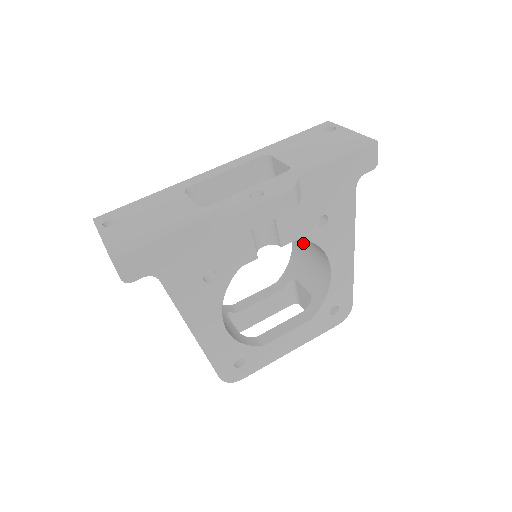
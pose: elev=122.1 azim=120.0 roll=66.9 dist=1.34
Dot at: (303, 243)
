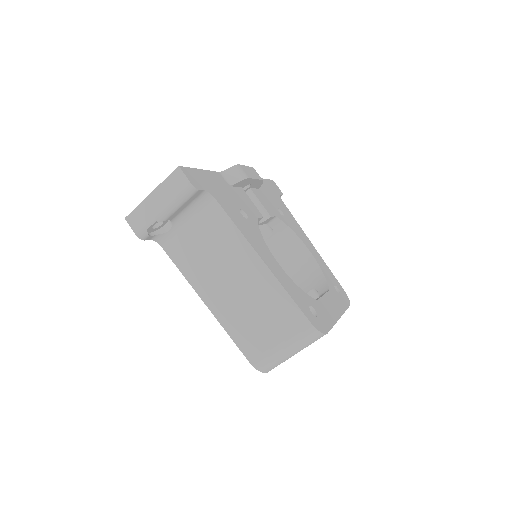
Dot at: occluded
